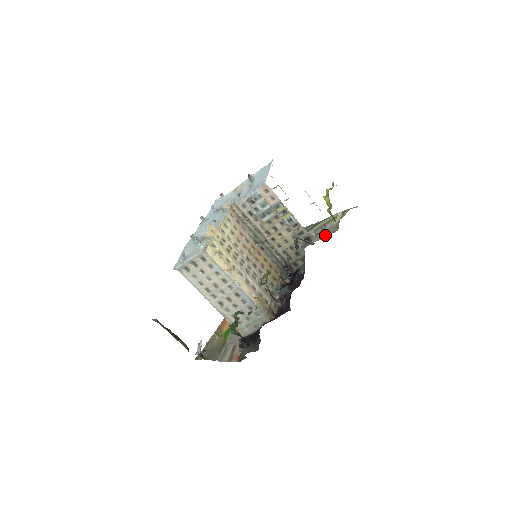
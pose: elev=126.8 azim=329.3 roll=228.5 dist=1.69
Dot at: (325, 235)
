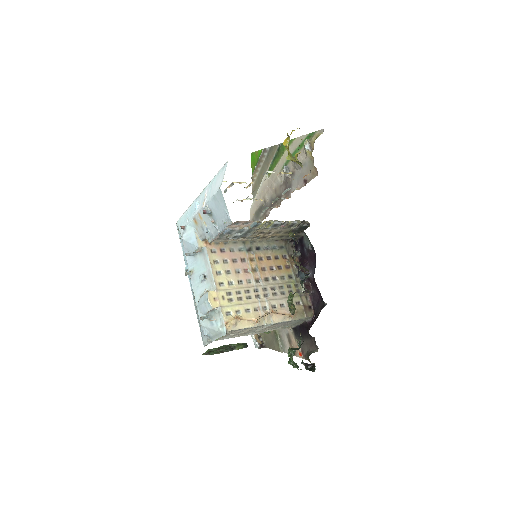
Dot at: (304, 179)
